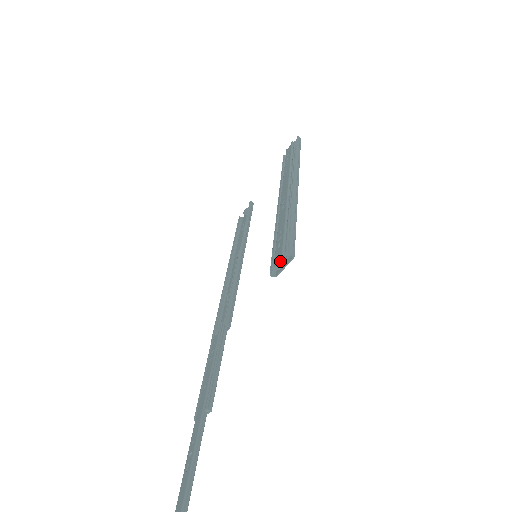
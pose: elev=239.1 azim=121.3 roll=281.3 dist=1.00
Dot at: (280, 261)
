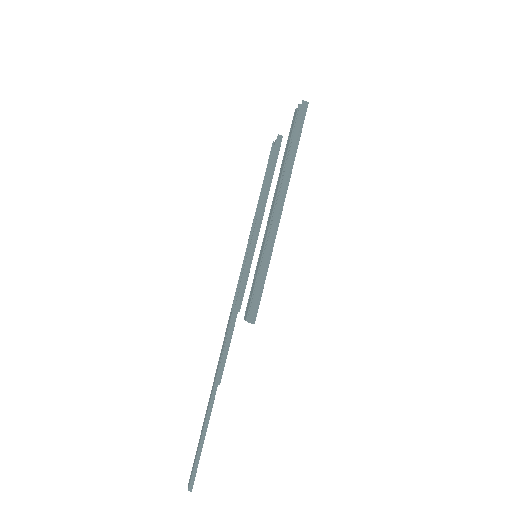
Dot at: occluded
